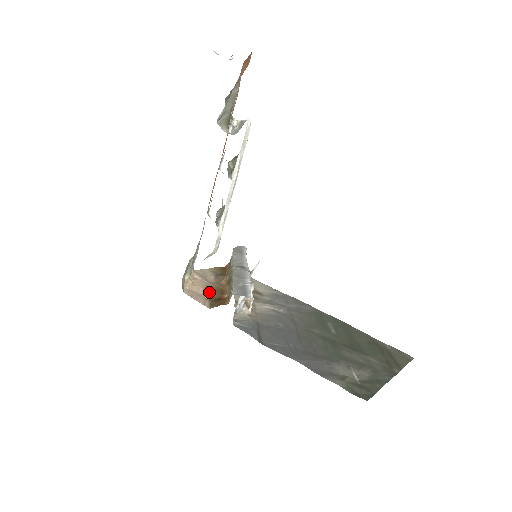
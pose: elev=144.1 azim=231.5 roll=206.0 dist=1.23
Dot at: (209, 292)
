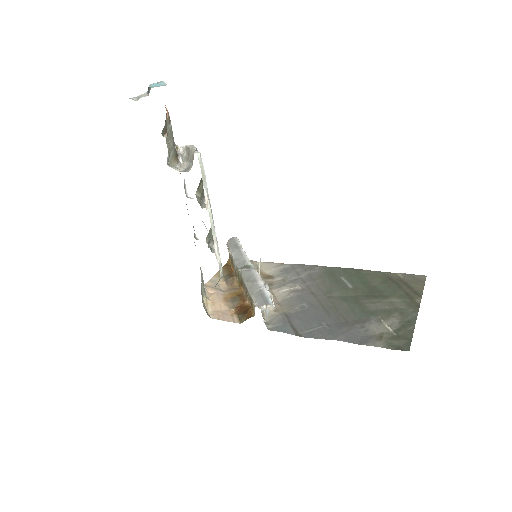
Dot at: (230, 303)
